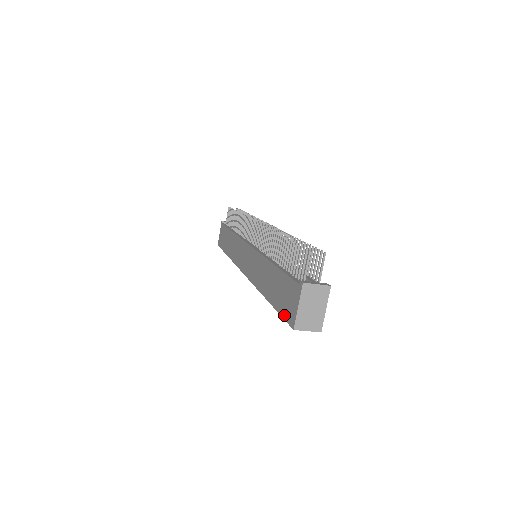
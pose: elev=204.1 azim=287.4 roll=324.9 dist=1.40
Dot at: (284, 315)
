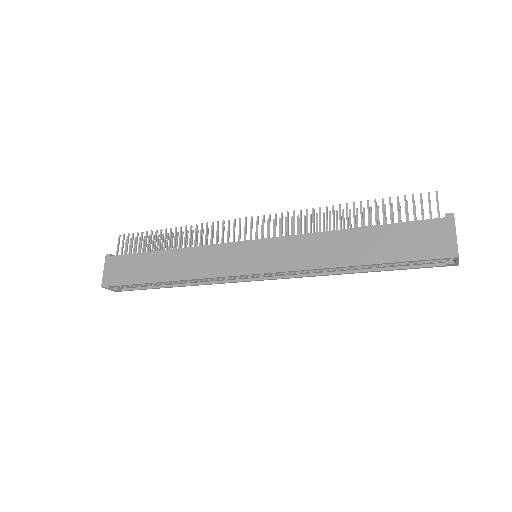
Dot at: (425, 256)
